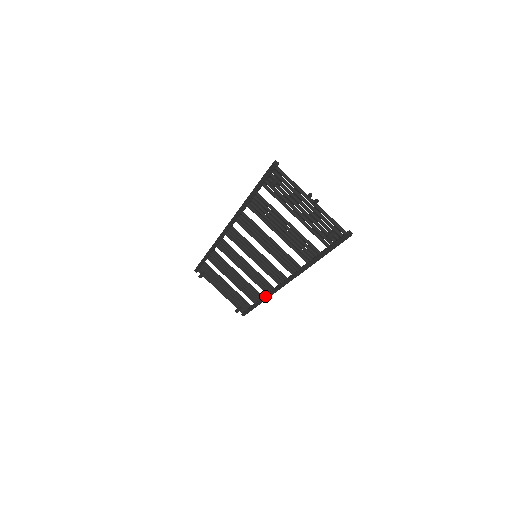
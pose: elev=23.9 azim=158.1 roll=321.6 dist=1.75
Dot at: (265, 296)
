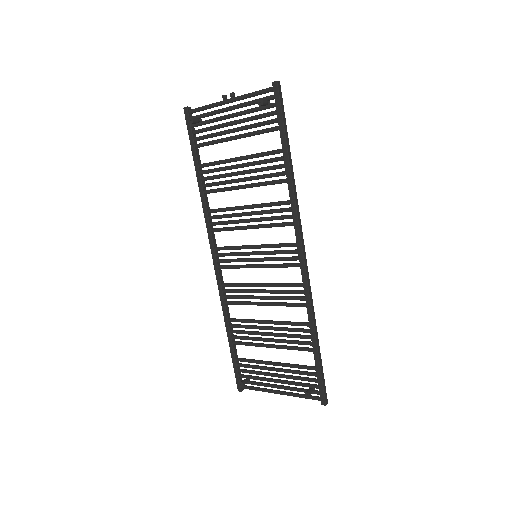
Dot at: (307, 313)
